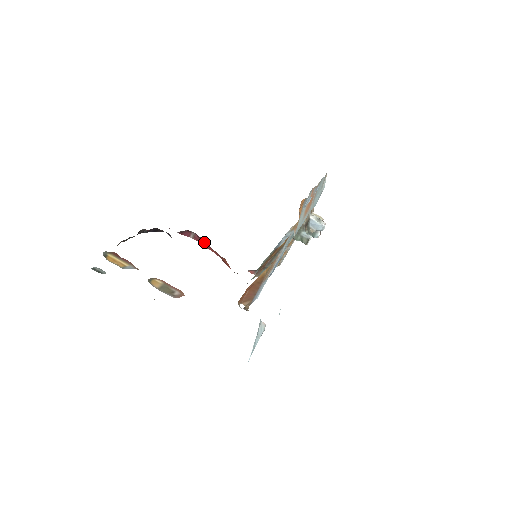
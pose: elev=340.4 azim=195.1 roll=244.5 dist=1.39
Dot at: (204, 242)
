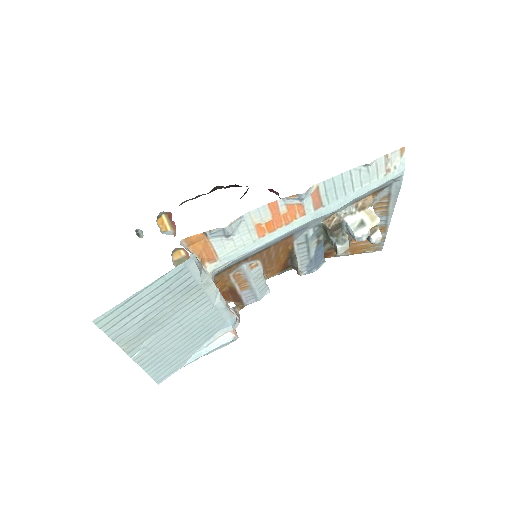
Dot at: occluded
